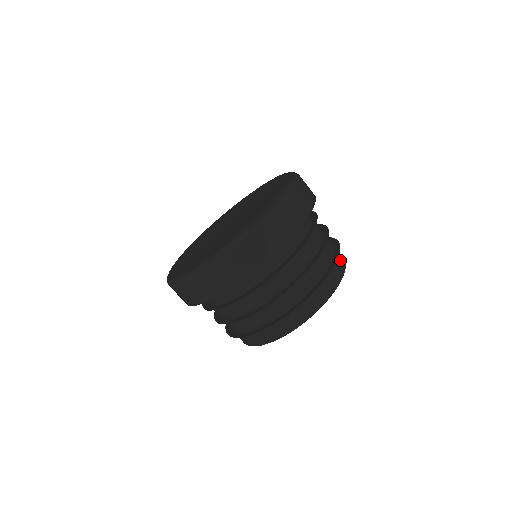
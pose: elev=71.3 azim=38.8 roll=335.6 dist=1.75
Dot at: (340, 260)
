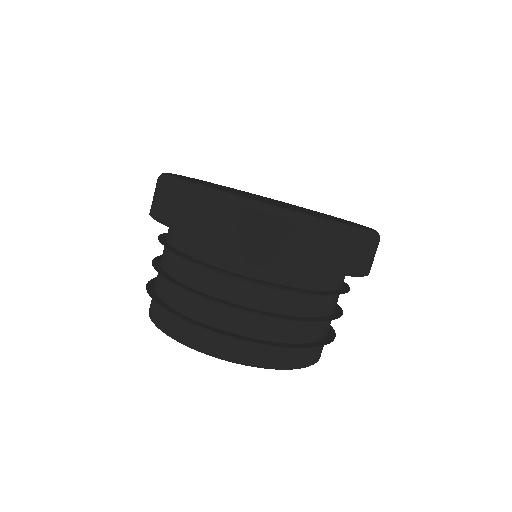
Dot at: occluded
